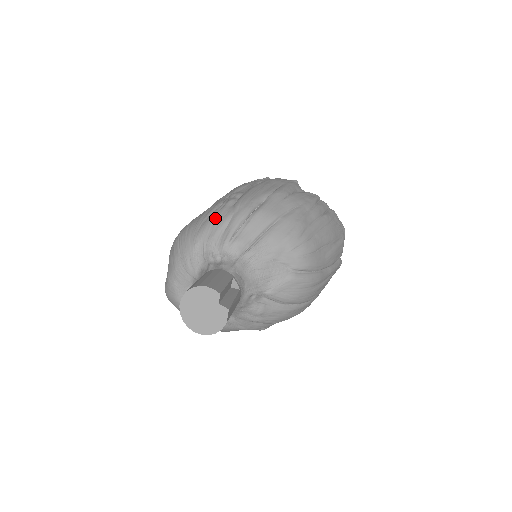
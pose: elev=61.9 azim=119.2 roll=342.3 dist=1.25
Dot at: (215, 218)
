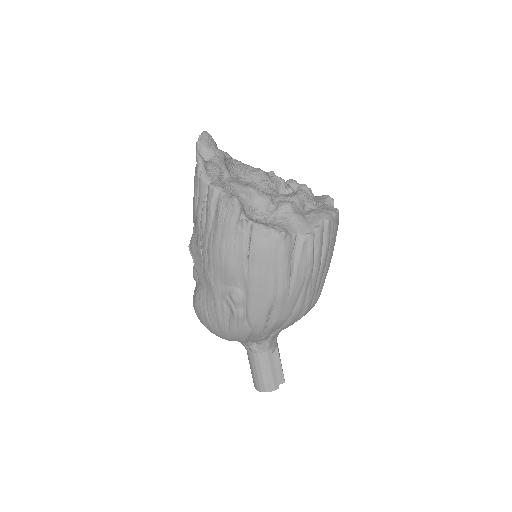
Dot at: (238, 334)
